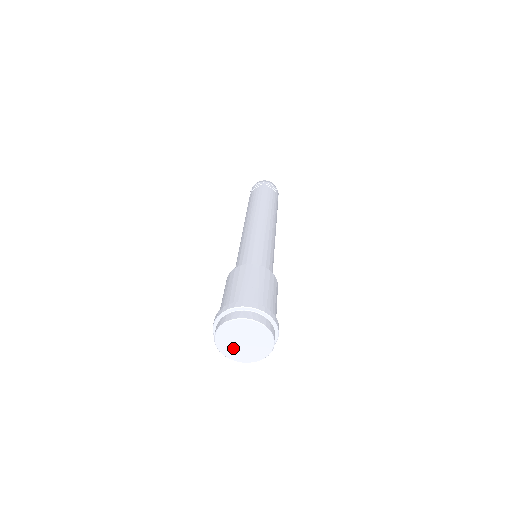
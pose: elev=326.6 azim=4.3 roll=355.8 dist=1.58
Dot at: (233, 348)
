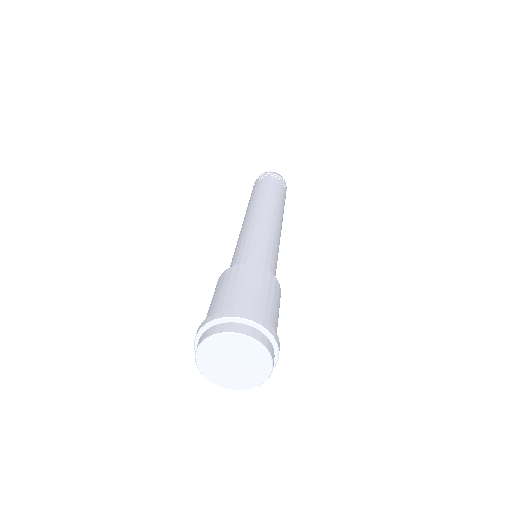
Dot at: (214, 361)
